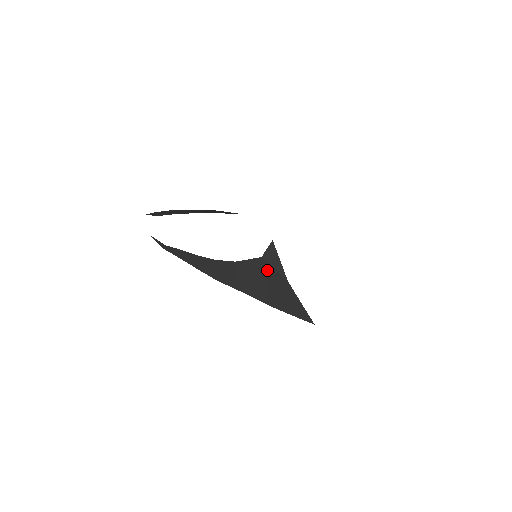
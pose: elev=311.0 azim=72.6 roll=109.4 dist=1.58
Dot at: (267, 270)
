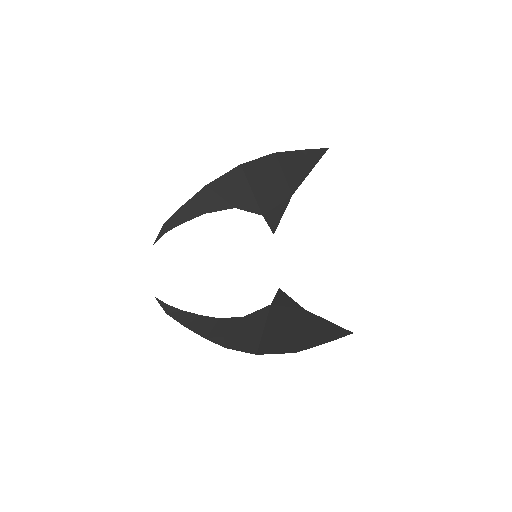
Dot at: (280, 313)
